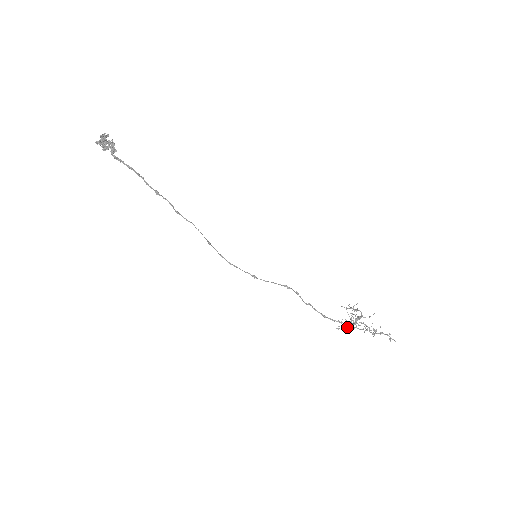
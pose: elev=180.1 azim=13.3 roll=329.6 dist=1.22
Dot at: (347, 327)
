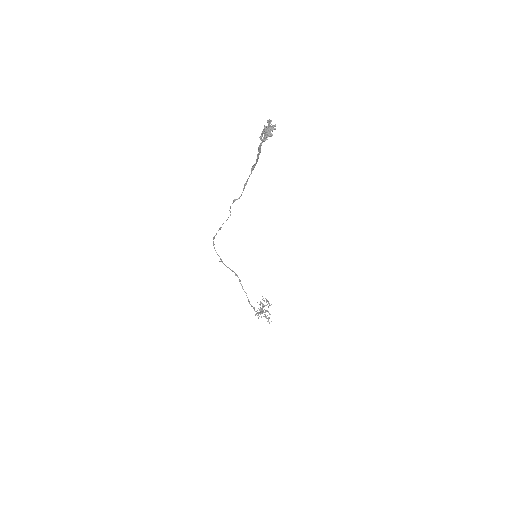
Dot at: (260, 314)
